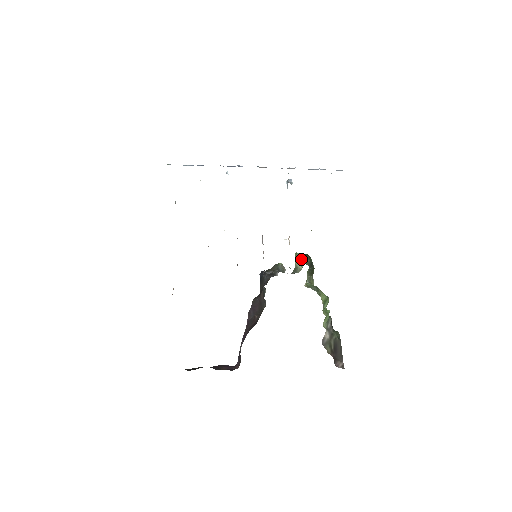
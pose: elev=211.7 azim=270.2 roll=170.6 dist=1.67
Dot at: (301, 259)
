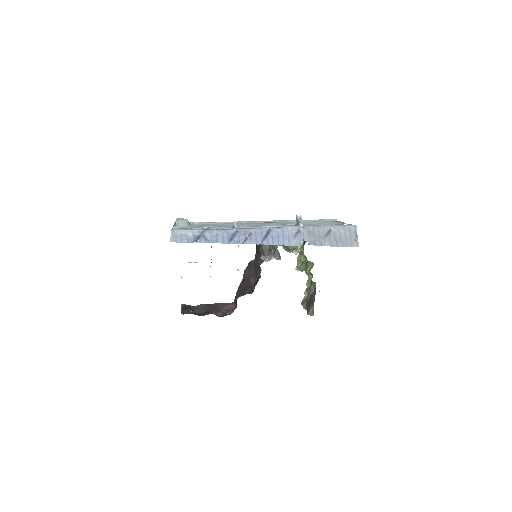
Dot at: occluded
